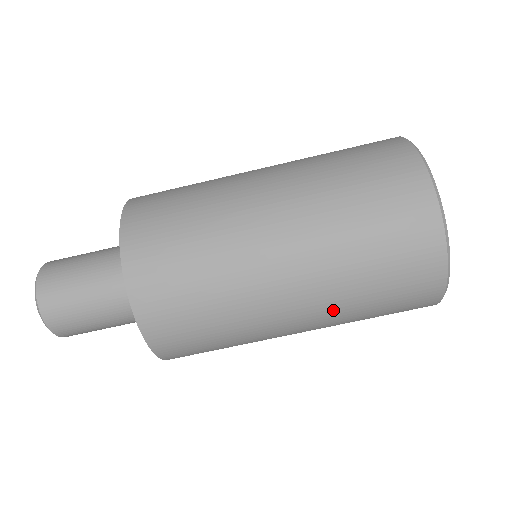
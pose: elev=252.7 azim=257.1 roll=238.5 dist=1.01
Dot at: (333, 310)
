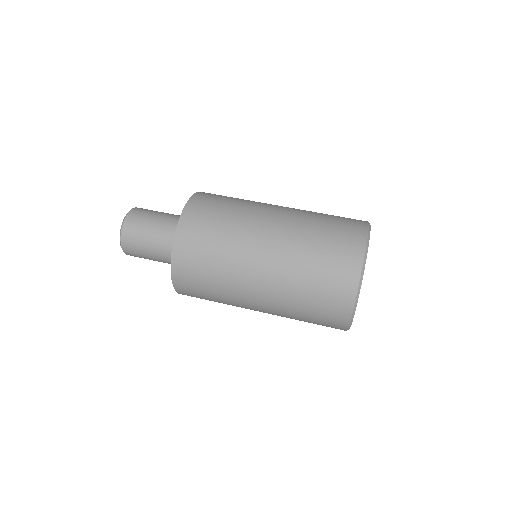
Dot at: (295, 233)
